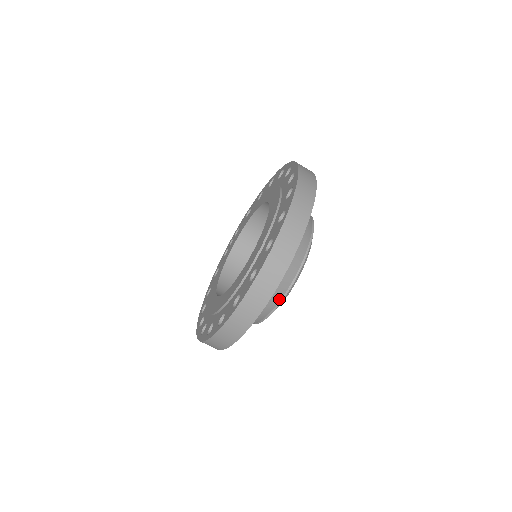
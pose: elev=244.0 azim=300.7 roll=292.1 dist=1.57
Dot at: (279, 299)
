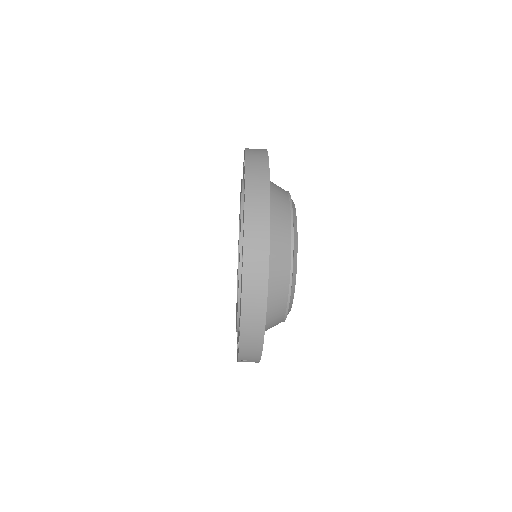
Dot at: (289, 255)
